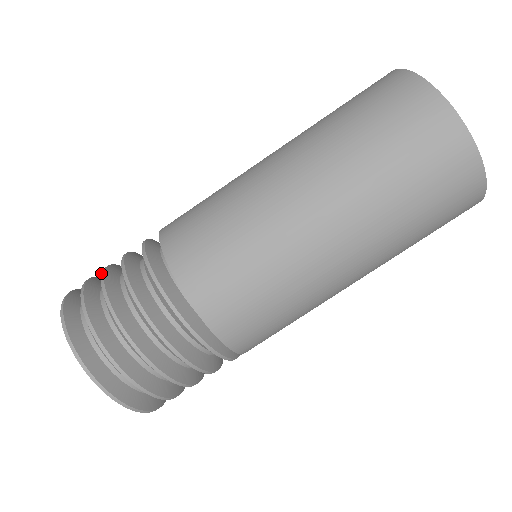
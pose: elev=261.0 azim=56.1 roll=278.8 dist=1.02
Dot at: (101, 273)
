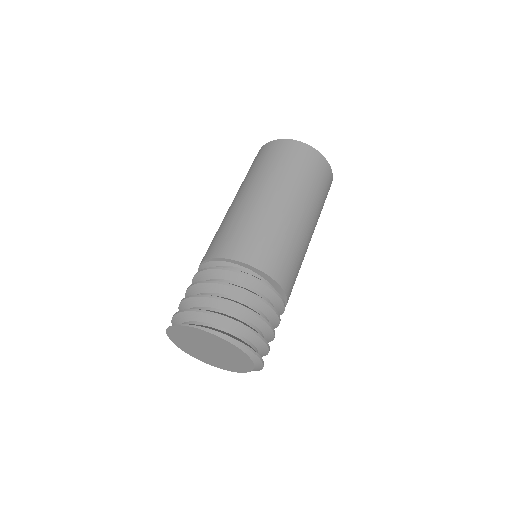
Dot at: (196, 296)
